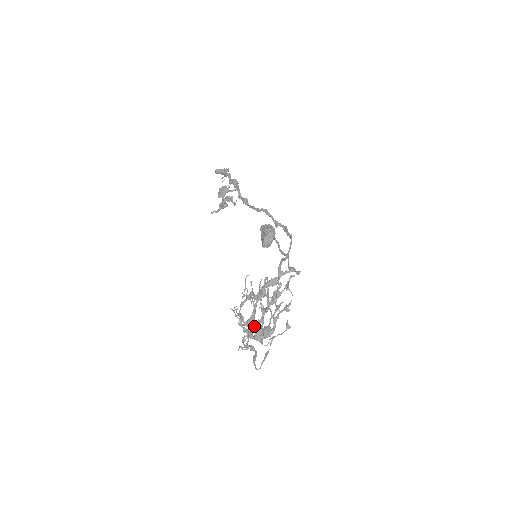
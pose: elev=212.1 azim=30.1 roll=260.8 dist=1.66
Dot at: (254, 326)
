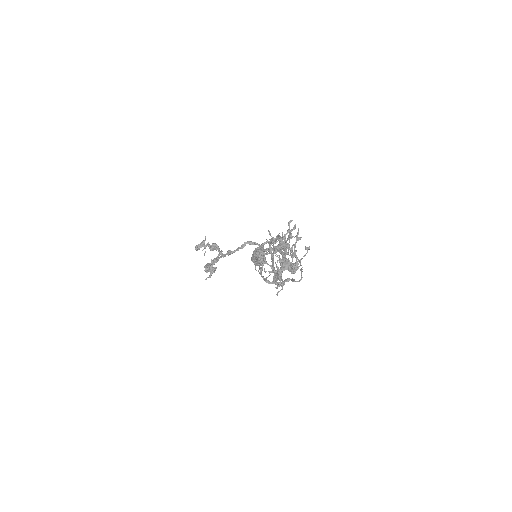
Dot at: occluded
